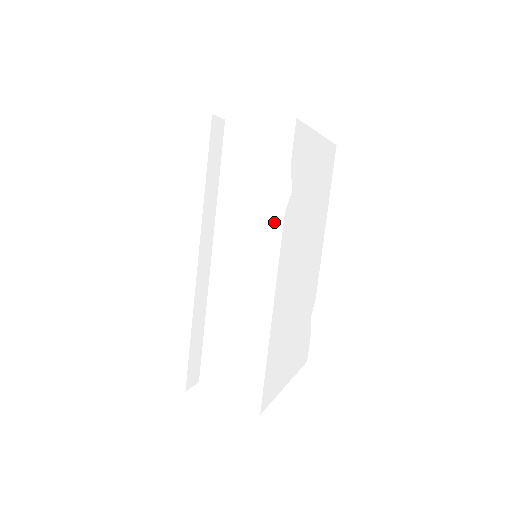
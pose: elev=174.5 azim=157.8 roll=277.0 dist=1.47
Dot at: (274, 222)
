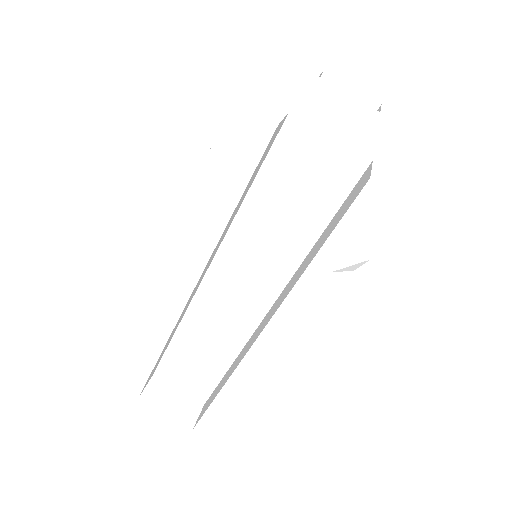
Dot at: (314, 307)
